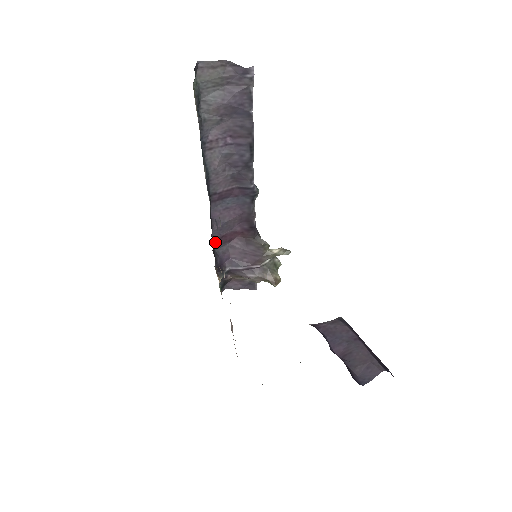
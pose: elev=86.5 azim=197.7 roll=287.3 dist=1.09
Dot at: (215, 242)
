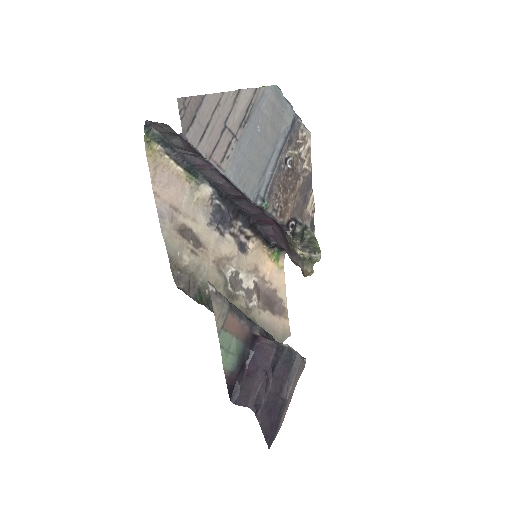
Dot at: (255, 222)
